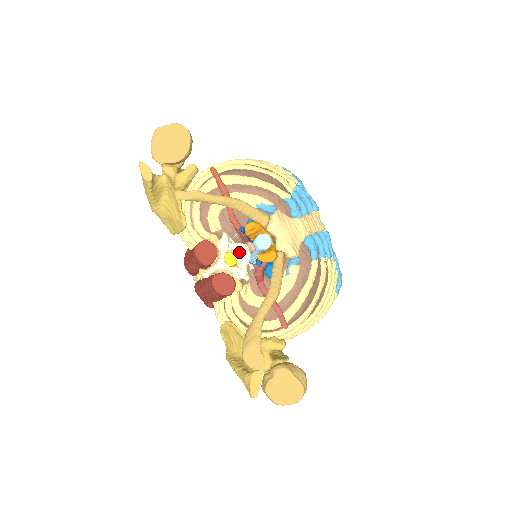
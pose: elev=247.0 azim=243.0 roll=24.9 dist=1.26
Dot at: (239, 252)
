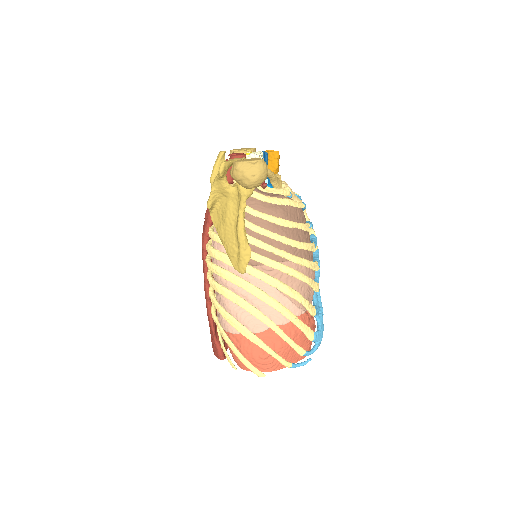
Dot at: occluded
